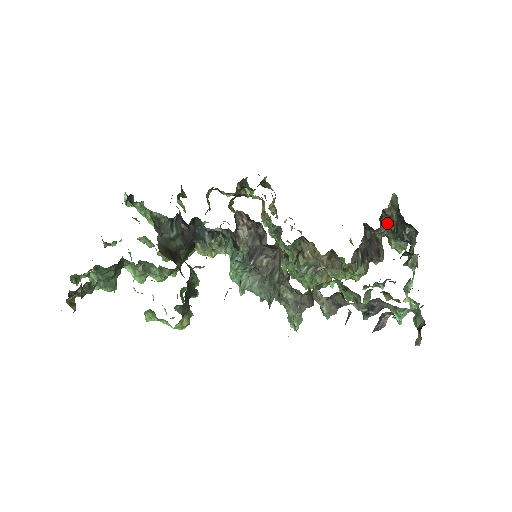
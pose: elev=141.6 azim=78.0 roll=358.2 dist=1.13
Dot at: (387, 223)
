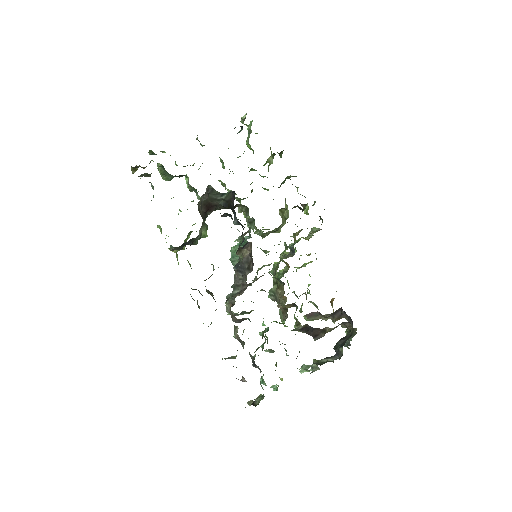
Dot at: (348, 327)
